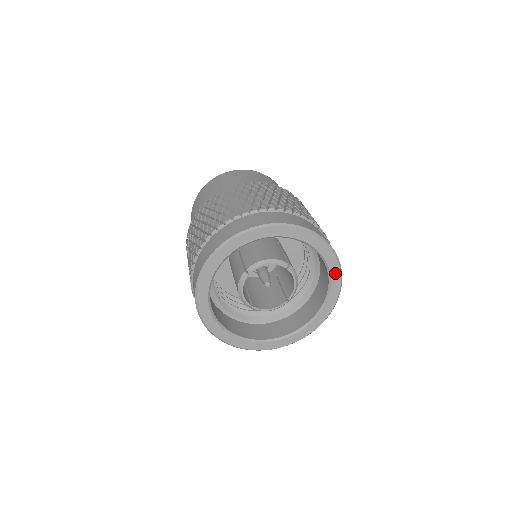
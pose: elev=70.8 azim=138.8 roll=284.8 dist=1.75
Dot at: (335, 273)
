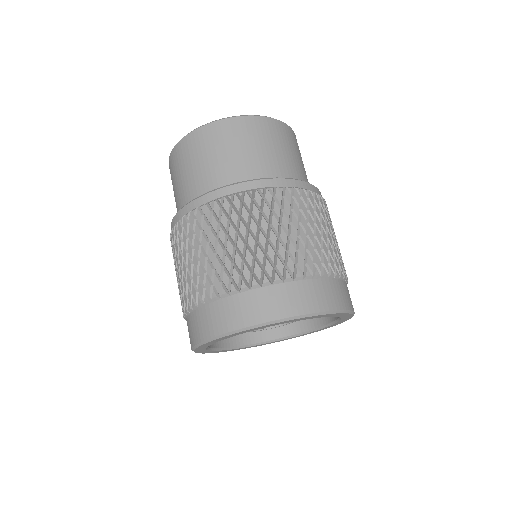
Dot at: (338, 315)
